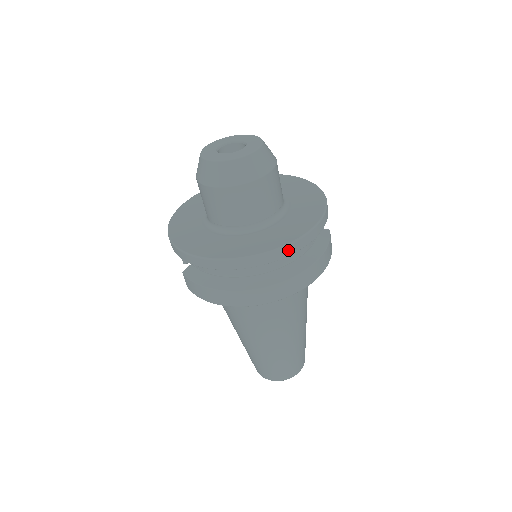
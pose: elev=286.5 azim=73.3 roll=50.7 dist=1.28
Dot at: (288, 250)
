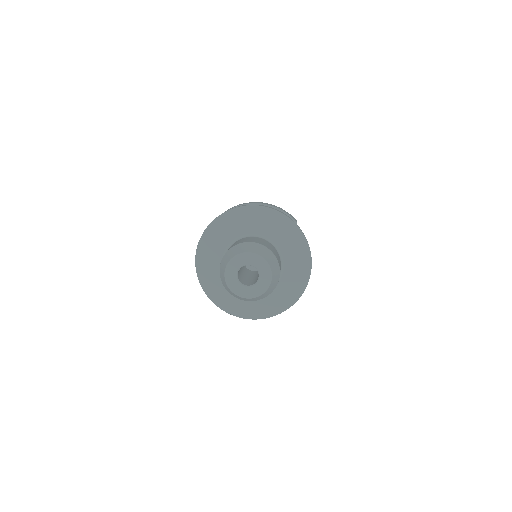
Dot at: (290, 306)
